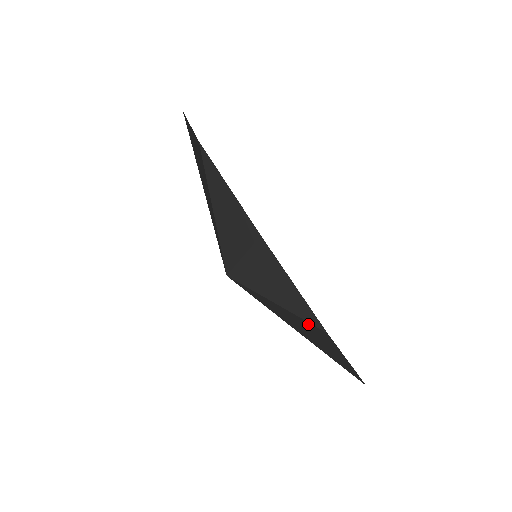
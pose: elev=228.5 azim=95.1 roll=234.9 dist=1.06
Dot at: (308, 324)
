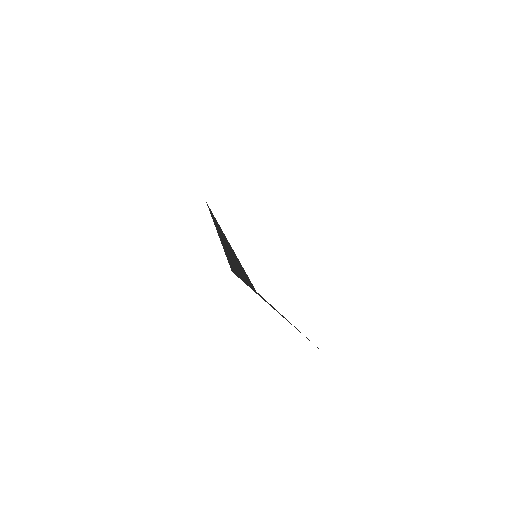
Dot at: occluded
